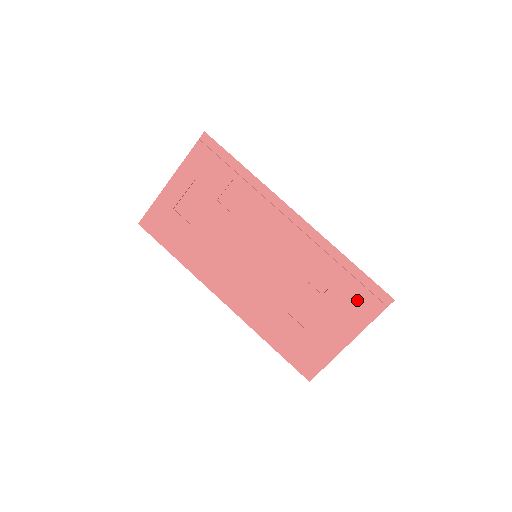
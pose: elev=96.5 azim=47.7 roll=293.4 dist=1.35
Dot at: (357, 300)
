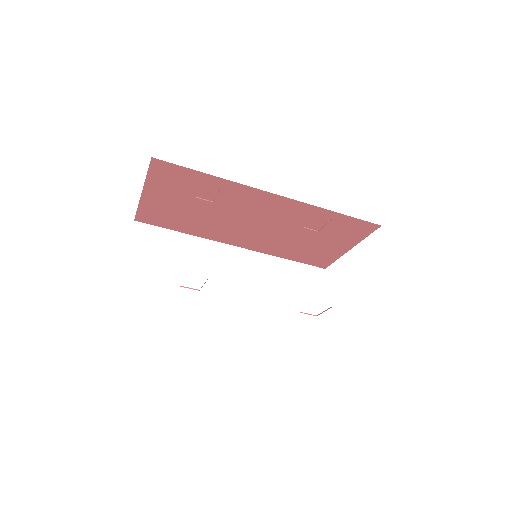
Dot at: (349, 230)
